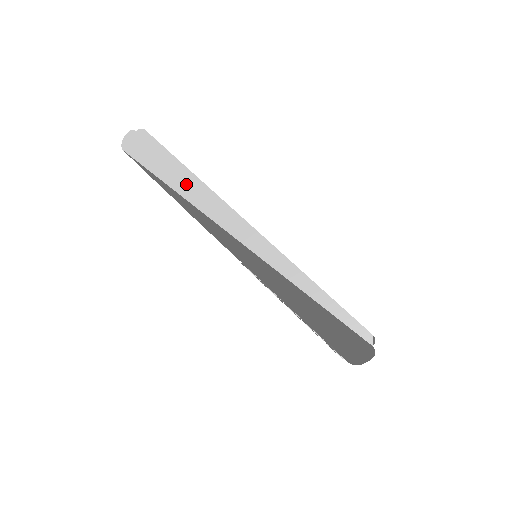
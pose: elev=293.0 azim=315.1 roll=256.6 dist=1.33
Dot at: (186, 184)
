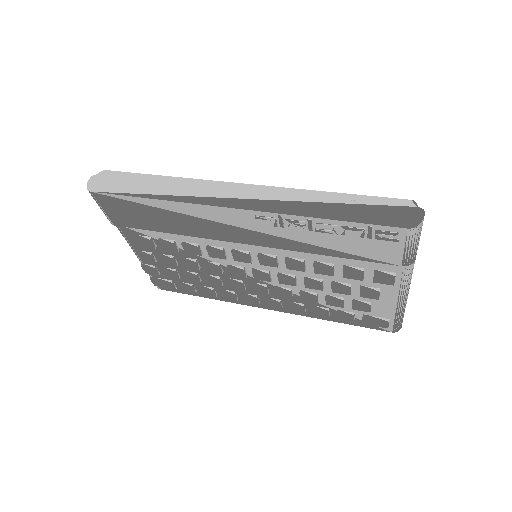
Dot at: (167, 186)
